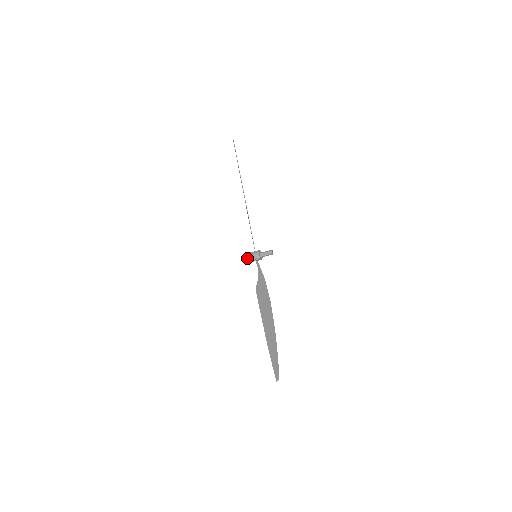
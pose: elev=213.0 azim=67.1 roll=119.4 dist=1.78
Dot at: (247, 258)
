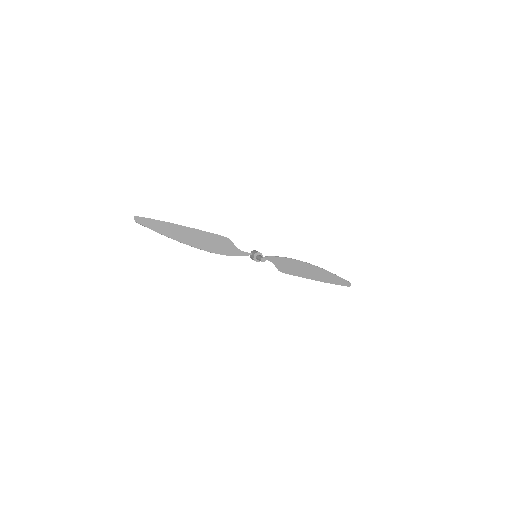
Dot at: occluded
